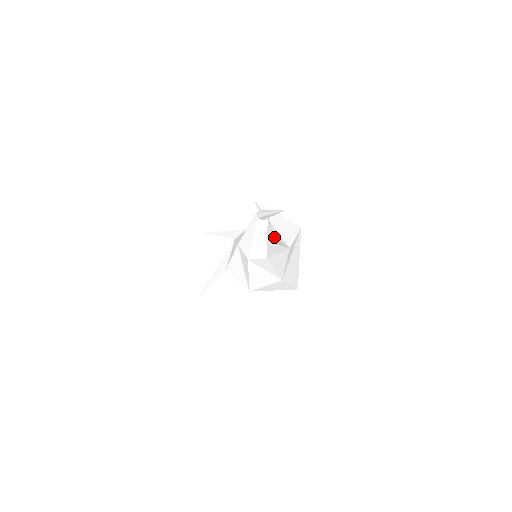
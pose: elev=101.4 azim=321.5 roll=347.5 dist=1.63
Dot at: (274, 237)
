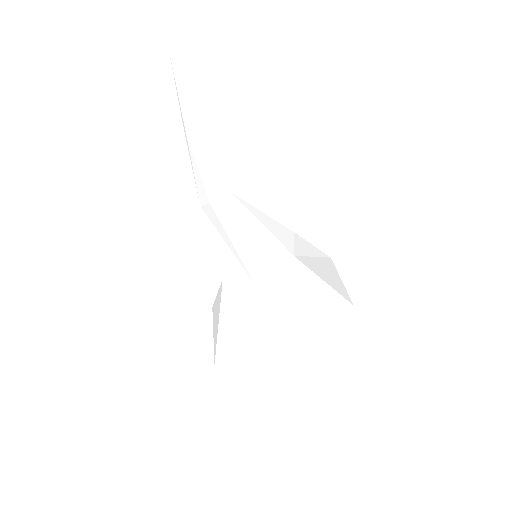
Dot at: occluded
